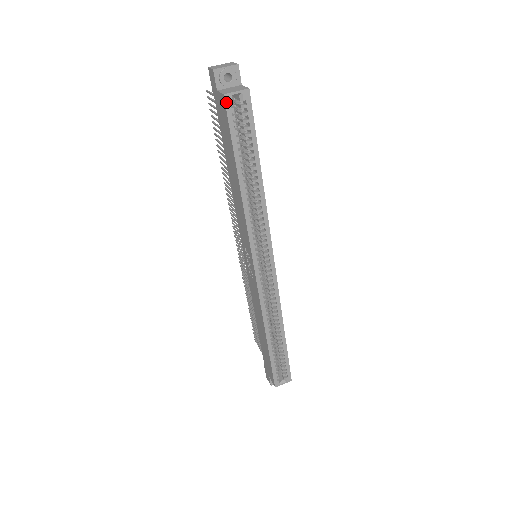
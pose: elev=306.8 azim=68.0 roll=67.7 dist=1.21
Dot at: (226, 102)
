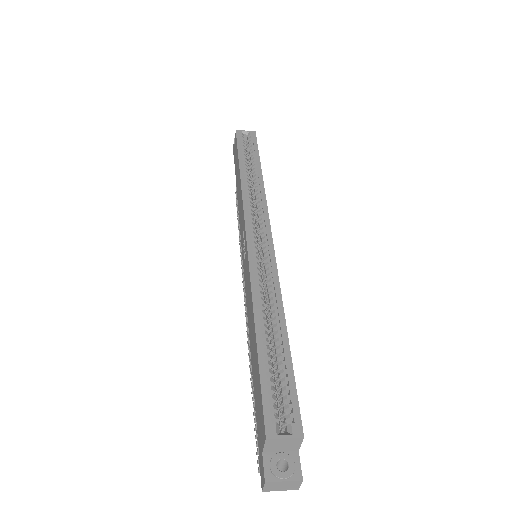
Dot at: (237, 133)
